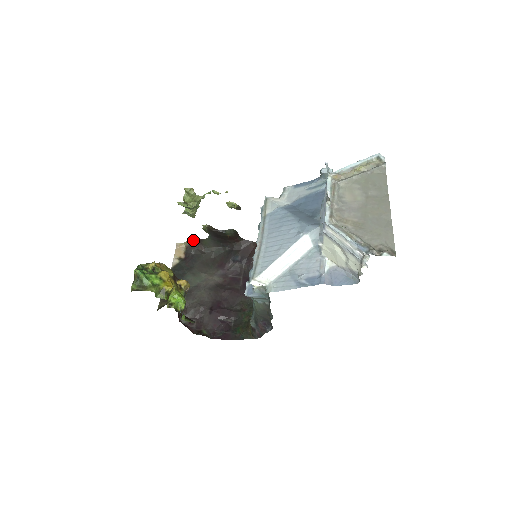
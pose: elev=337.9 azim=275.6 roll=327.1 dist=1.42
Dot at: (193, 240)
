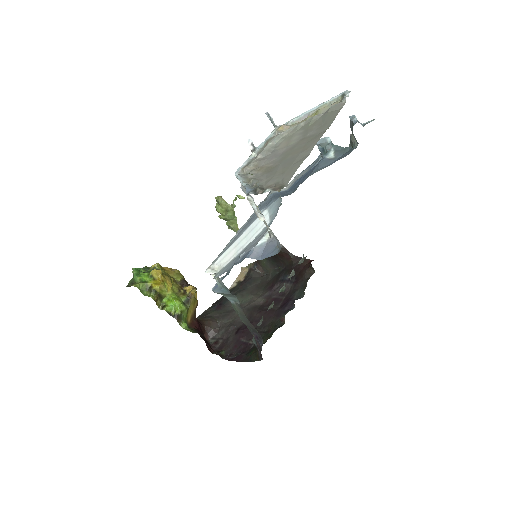
Dot at: (253, 262)
